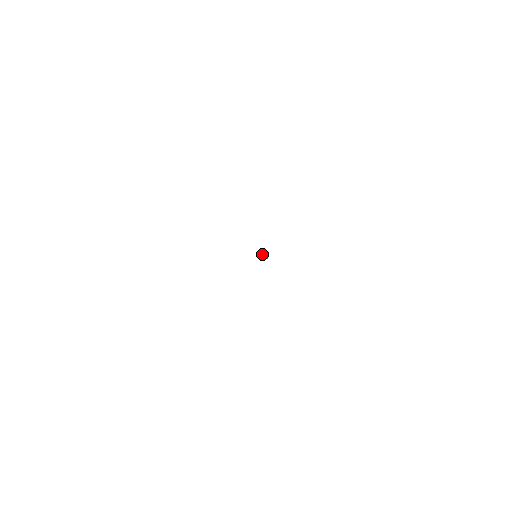
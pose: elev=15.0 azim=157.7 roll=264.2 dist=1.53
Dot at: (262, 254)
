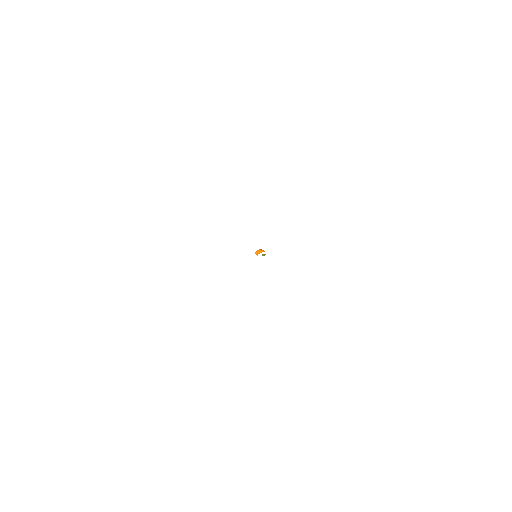
Dot at: (261, 251)
